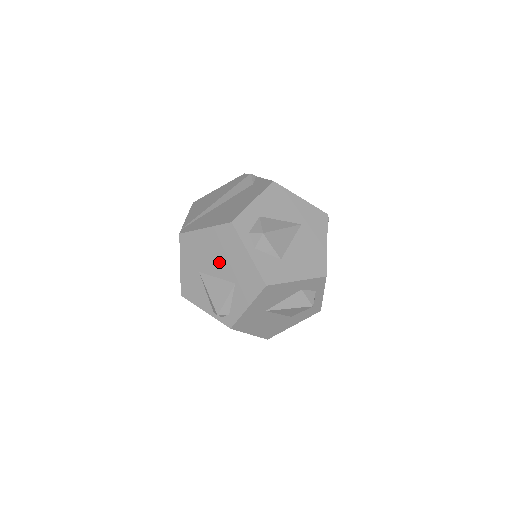
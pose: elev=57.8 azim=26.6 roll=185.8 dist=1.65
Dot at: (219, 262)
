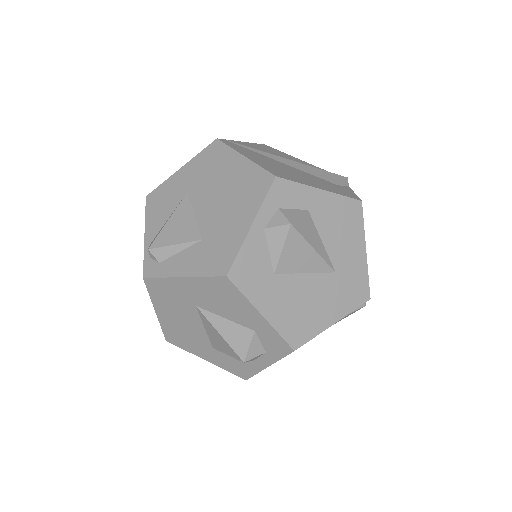
Dot at: (215, 202)
